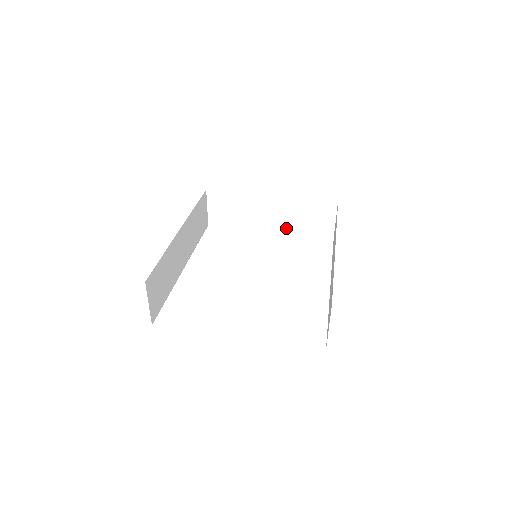
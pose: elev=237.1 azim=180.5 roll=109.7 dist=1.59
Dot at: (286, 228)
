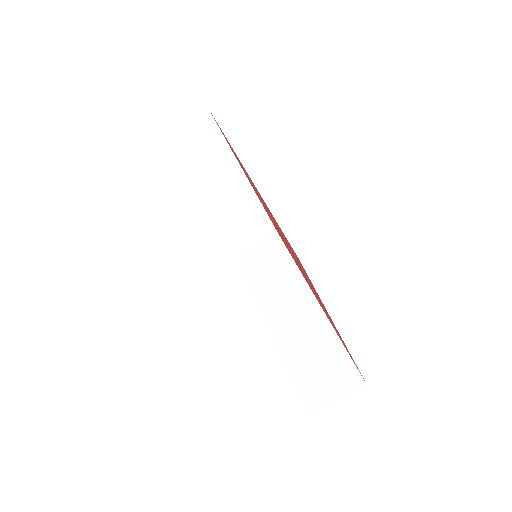
Dot at: (217, 214)
